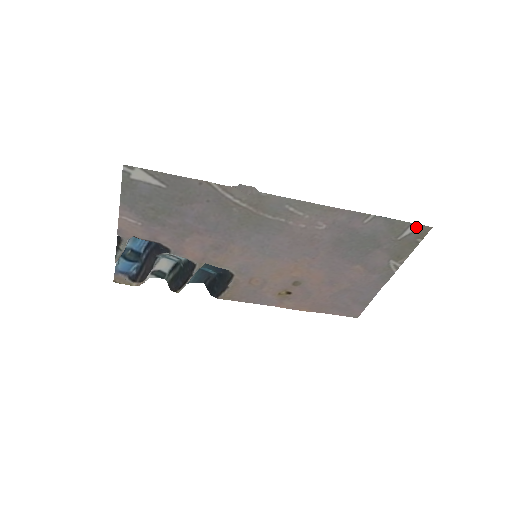
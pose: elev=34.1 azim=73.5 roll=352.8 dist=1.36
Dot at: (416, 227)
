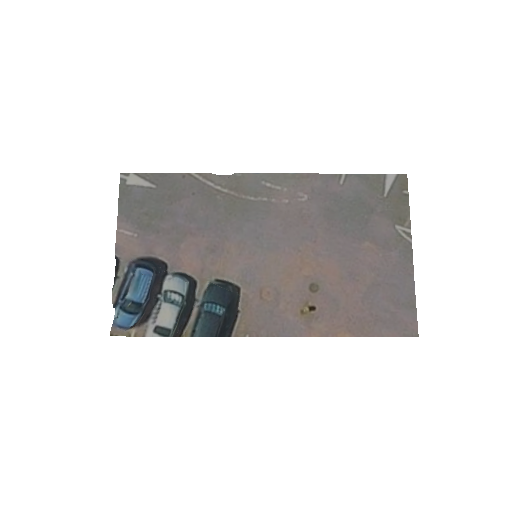
Dot at: (392, 178)
